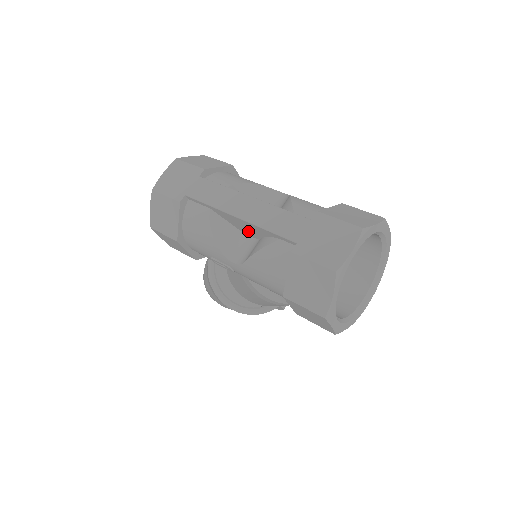
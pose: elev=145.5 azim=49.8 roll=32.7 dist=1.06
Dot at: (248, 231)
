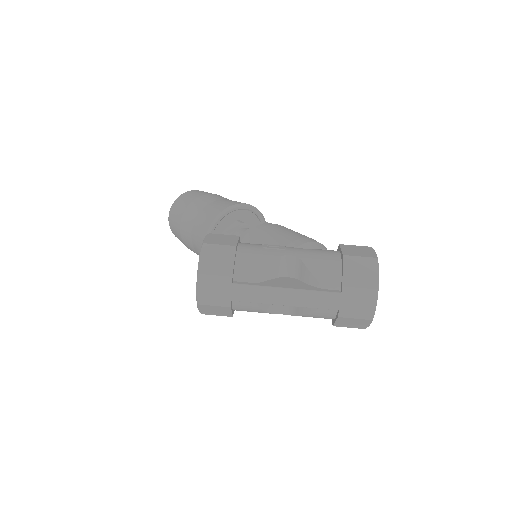
Dot at: occluded
